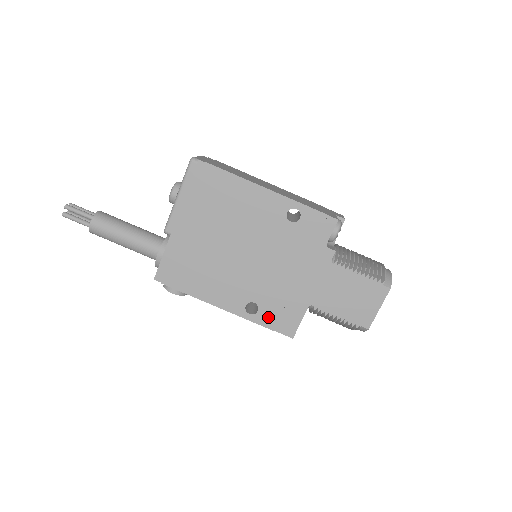
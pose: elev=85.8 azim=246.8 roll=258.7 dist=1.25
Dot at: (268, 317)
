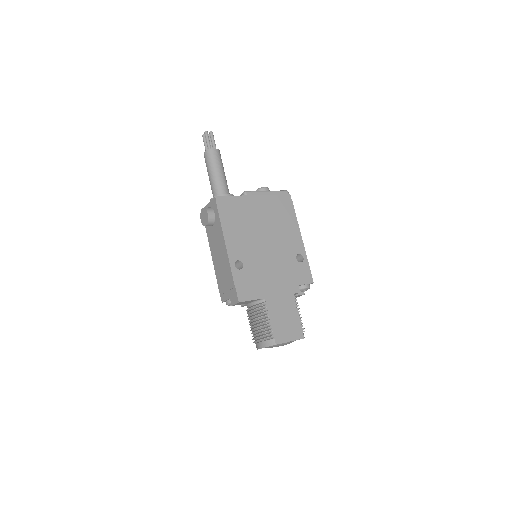
Dot at: (241, 278)
